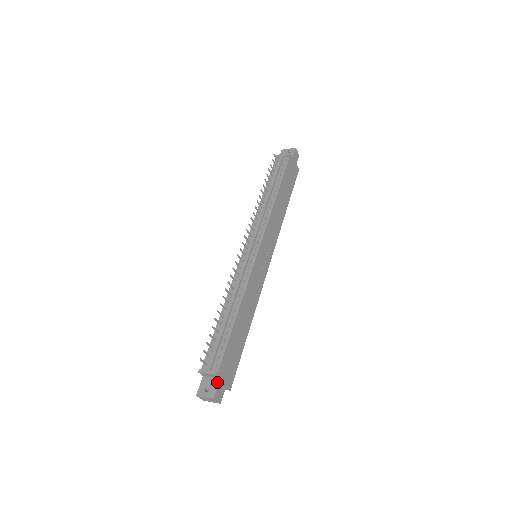
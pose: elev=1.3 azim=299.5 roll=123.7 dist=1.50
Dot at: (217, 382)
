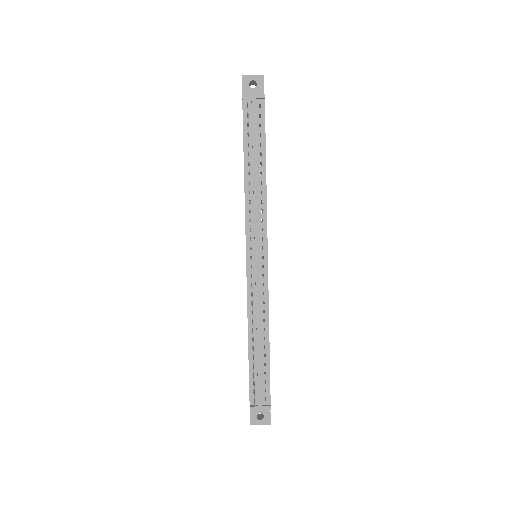
Dot at: (268, 410)
